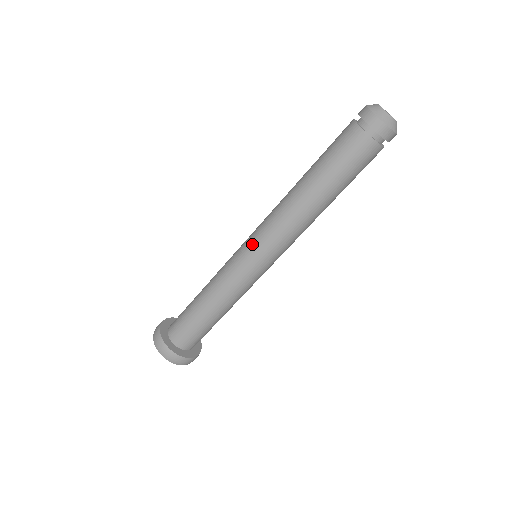
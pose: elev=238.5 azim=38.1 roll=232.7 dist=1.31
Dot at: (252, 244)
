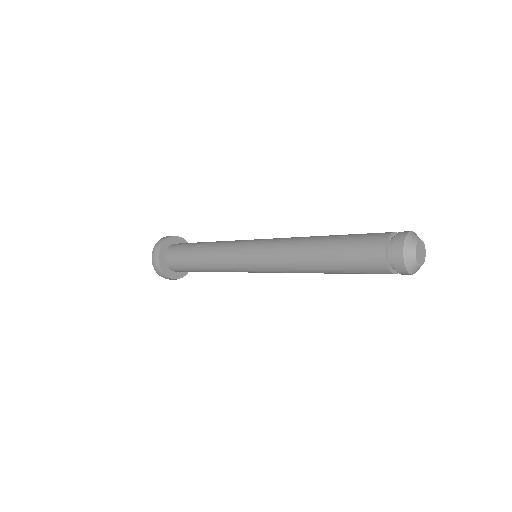
Dot at: occluded
